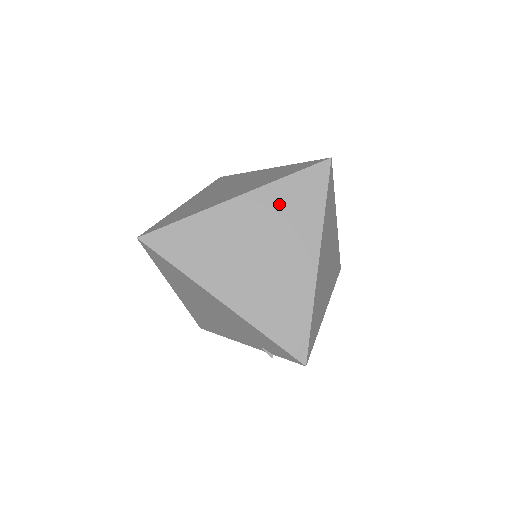
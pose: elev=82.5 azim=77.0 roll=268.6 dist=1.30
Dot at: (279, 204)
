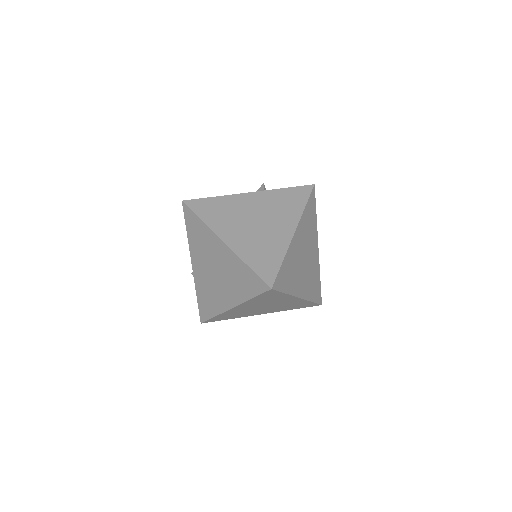
Dot at: (258, 302)
